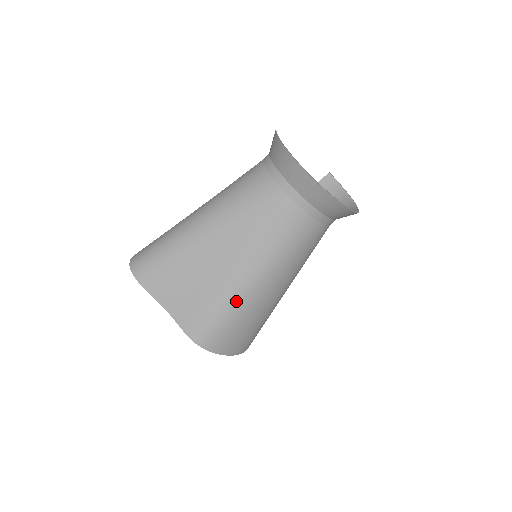
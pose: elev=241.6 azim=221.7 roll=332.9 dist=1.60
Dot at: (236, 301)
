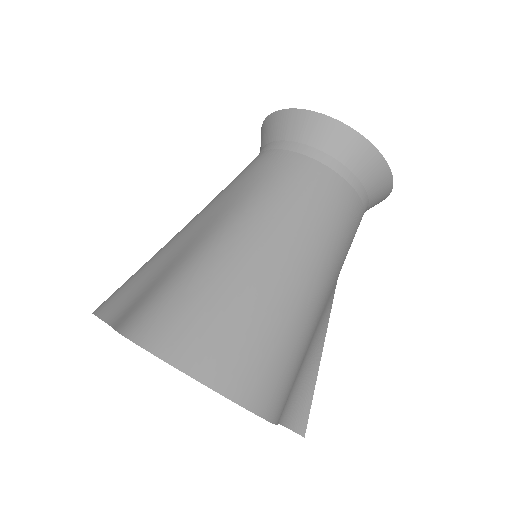
Dot at: (198, 262)
